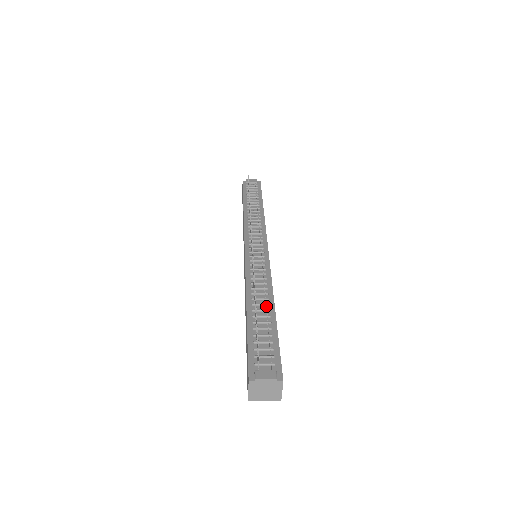
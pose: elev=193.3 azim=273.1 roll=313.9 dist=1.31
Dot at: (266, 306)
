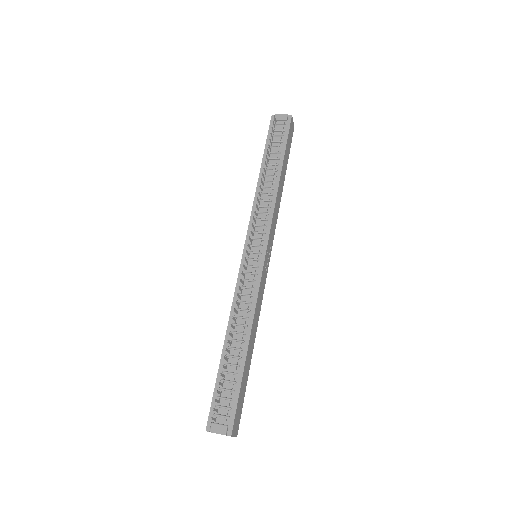
Dot at: (240, 344)
